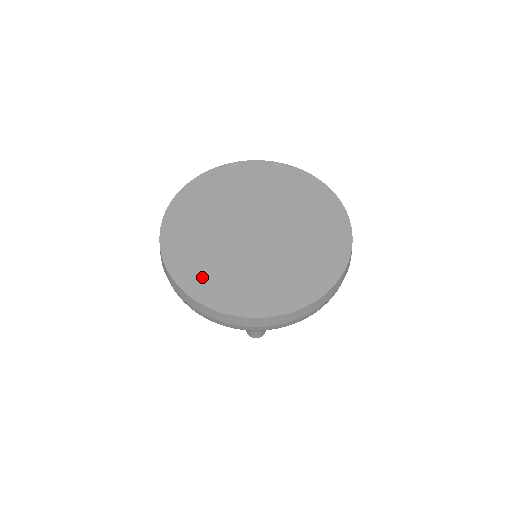
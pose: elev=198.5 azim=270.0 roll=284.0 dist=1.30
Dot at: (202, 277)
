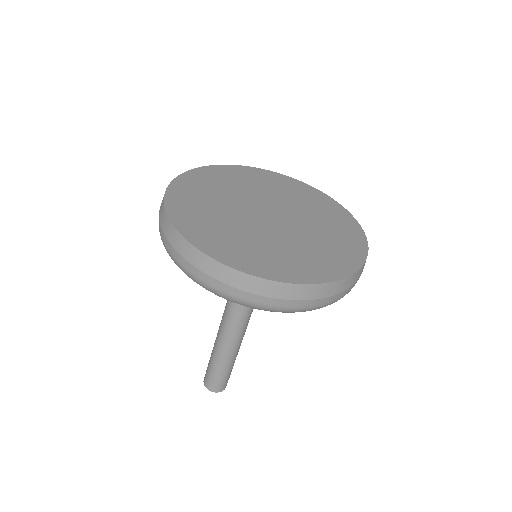
Dot at: (214, 238)
